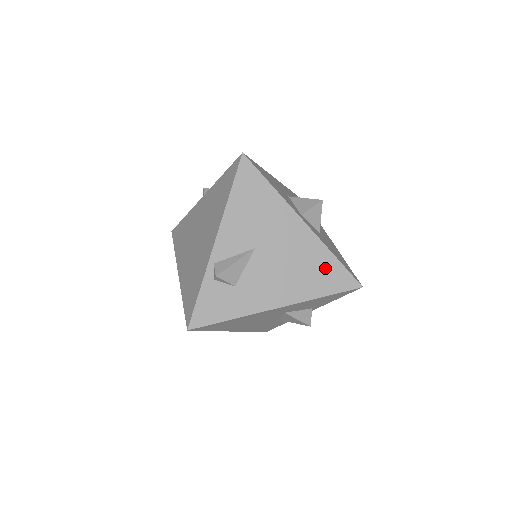
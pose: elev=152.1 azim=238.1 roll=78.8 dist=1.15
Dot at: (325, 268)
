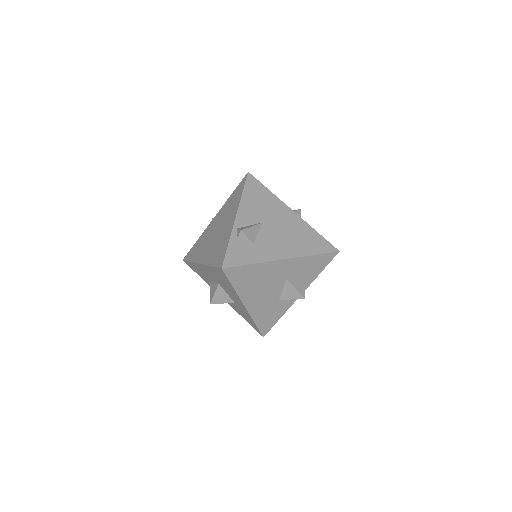
Dot at: (312, 238)
